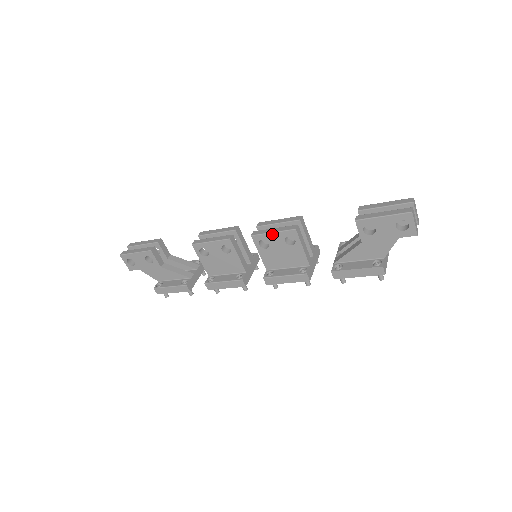
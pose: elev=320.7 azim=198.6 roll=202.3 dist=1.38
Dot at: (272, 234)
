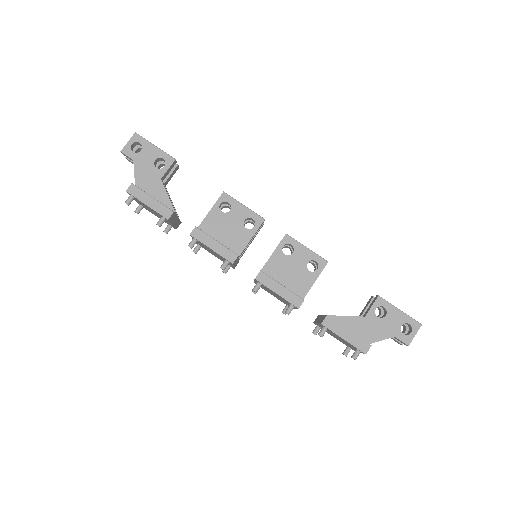
Dot at: (305, 248)
